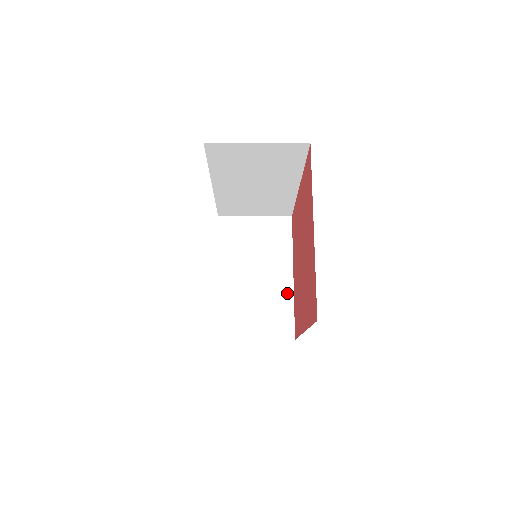
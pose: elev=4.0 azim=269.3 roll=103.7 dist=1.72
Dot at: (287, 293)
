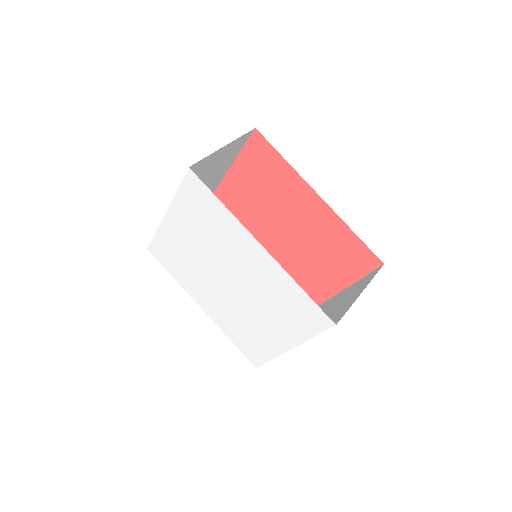
Dot at: (214, 188)
